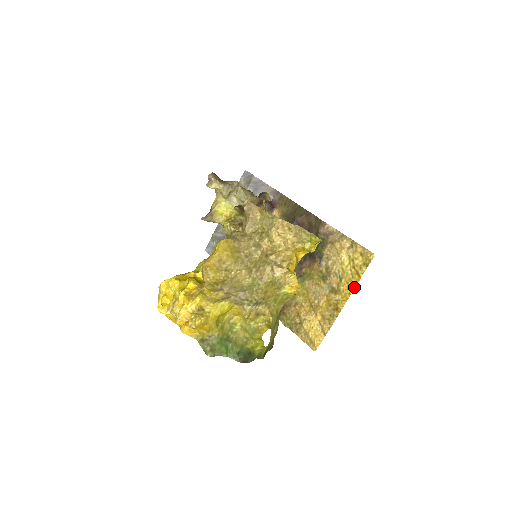
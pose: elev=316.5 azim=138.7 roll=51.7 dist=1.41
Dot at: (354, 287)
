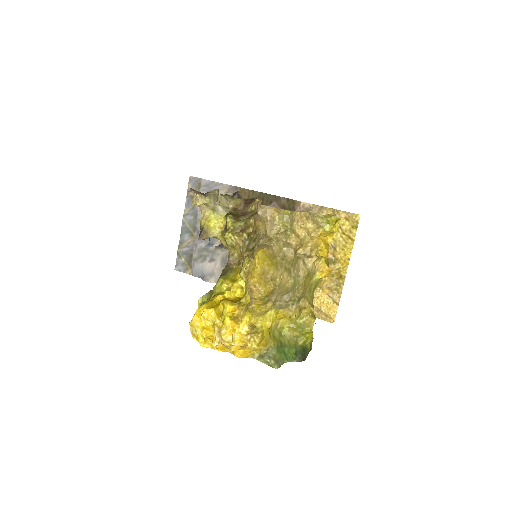
Dot at: (351, 251)
